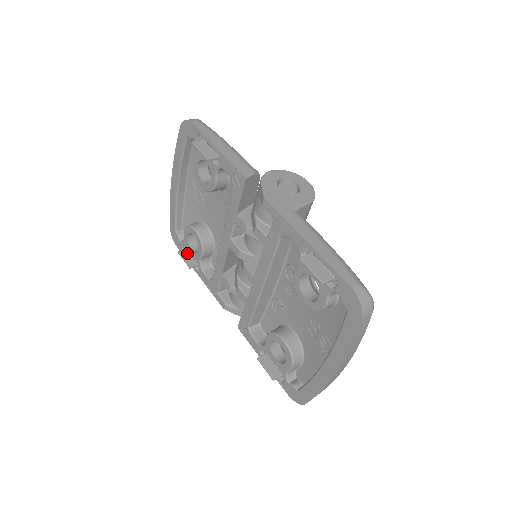
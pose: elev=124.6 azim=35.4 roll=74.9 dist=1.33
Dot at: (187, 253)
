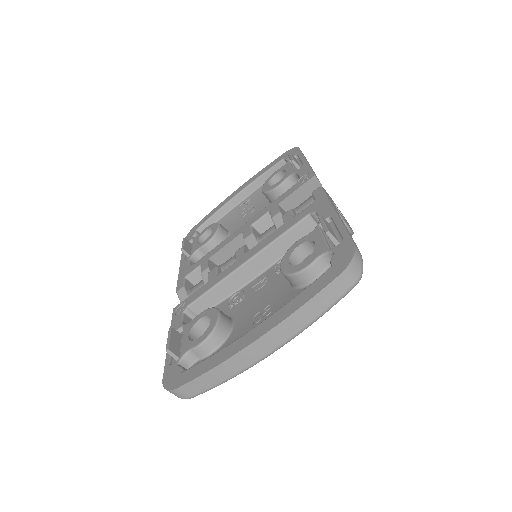
Dot at: (189, 245)
